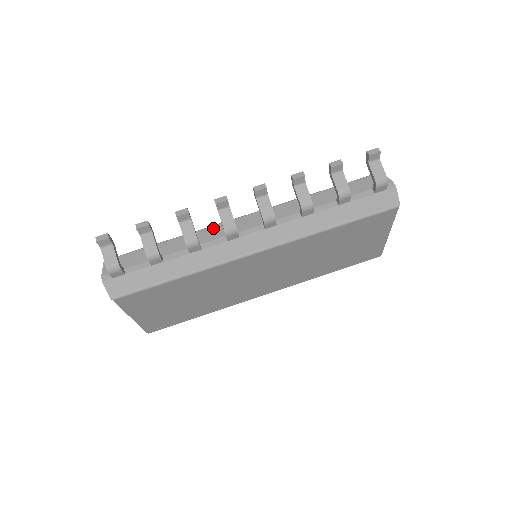
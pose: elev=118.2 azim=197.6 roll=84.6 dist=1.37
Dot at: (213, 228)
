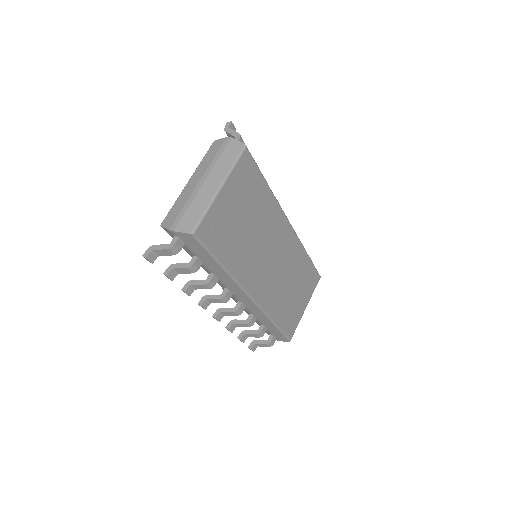
Dot at: occluded
